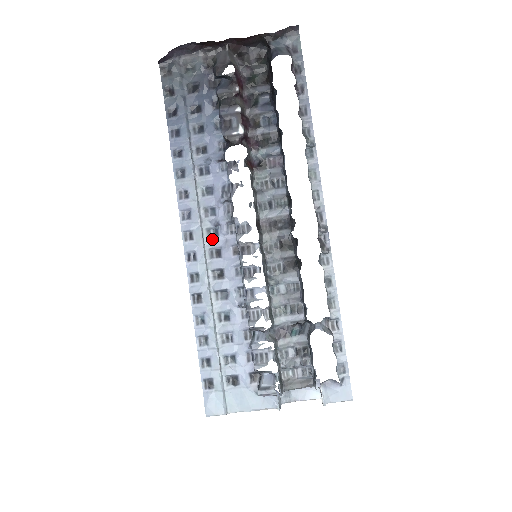
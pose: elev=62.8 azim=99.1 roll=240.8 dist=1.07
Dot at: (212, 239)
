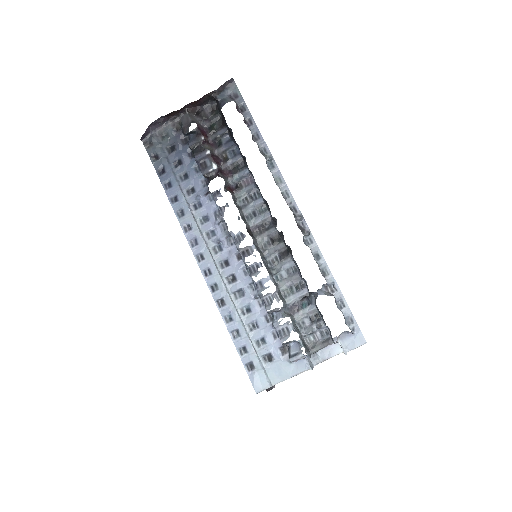
Dot at: (219, 254)
